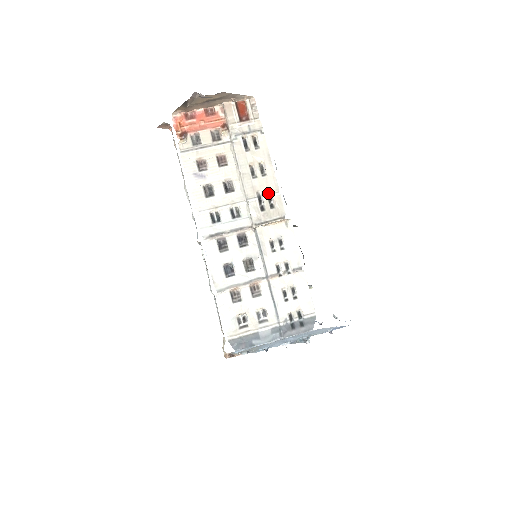
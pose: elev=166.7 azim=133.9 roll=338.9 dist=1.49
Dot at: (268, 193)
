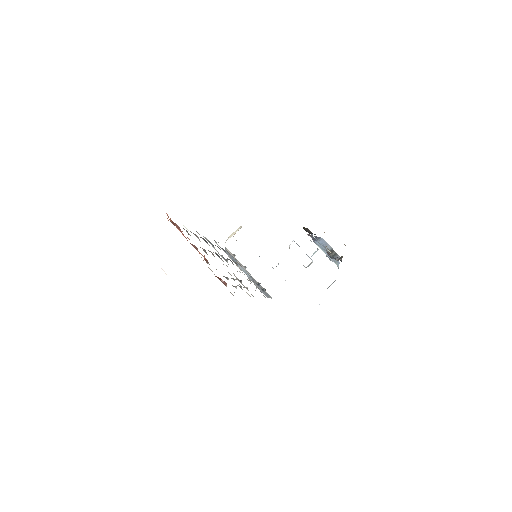
Dot at: (245, 287)
